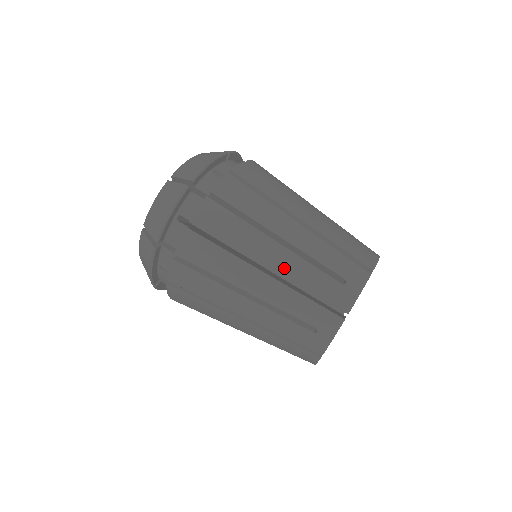
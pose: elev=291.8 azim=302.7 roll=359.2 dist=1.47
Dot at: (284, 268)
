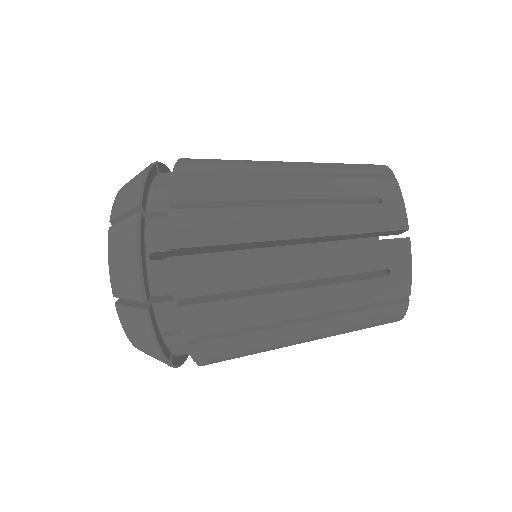
Dot at: (316, 307)
